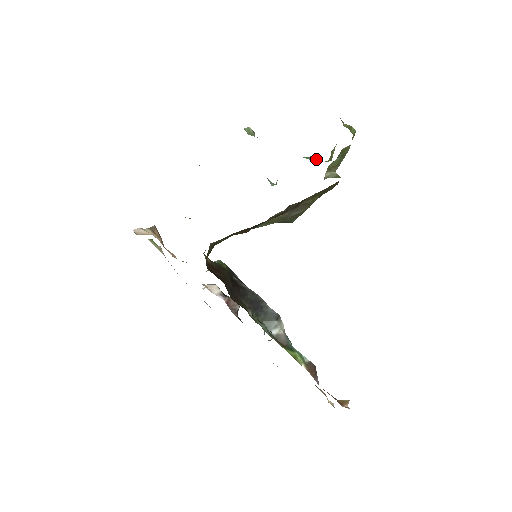
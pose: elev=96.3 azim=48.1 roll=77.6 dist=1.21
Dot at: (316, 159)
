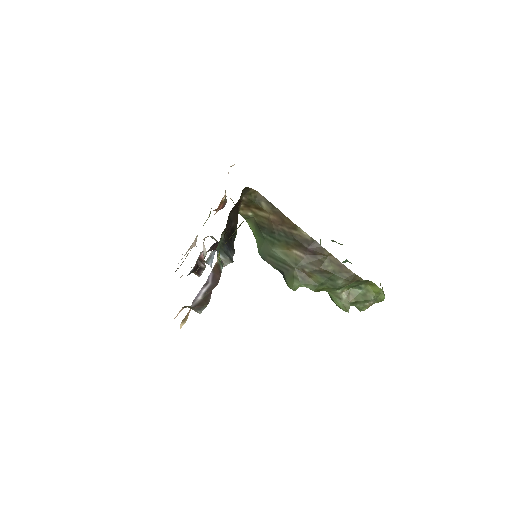
Dot at: occluded
